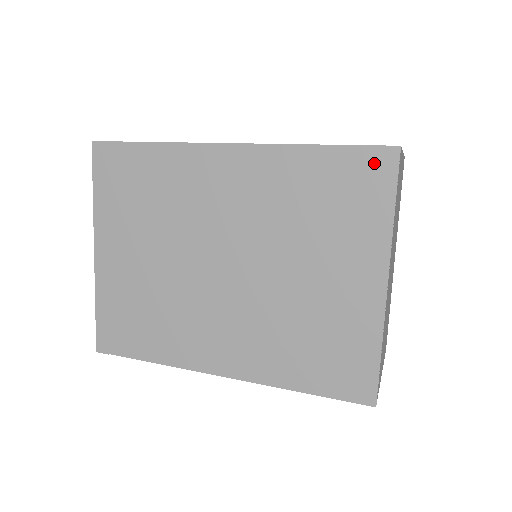
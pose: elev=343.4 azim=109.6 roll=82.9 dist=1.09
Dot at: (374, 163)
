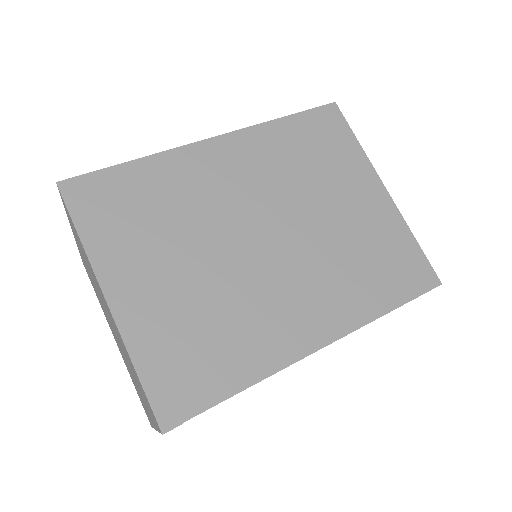
Dot at: (327, 117)
